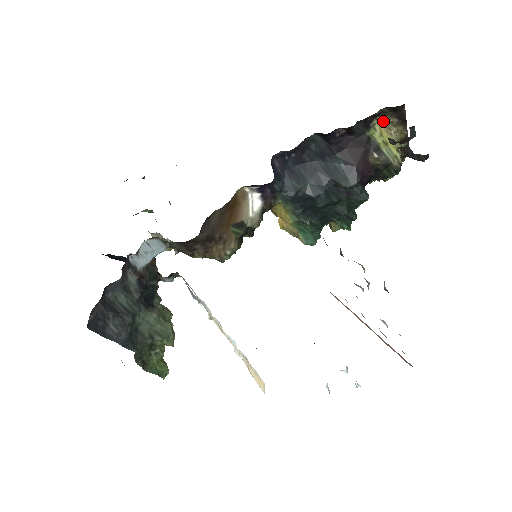
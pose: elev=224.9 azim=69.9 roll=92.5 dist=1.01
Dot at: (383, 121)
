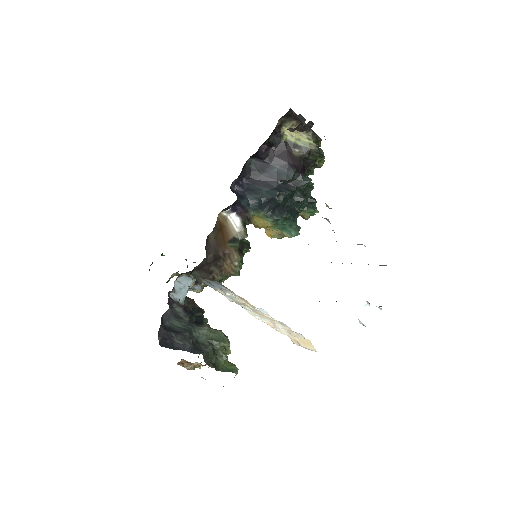
Dot at: (287, 127)
